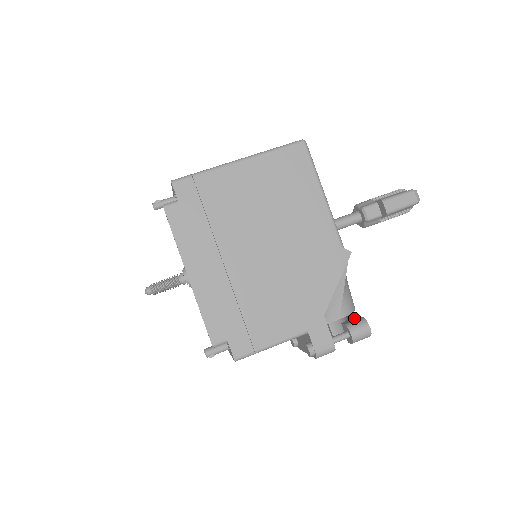
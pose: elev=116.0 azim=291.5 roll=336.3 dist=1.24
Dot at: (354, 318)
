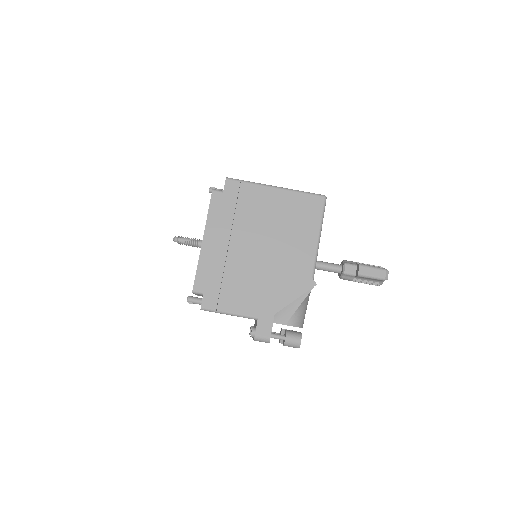
Dot at: occluded
